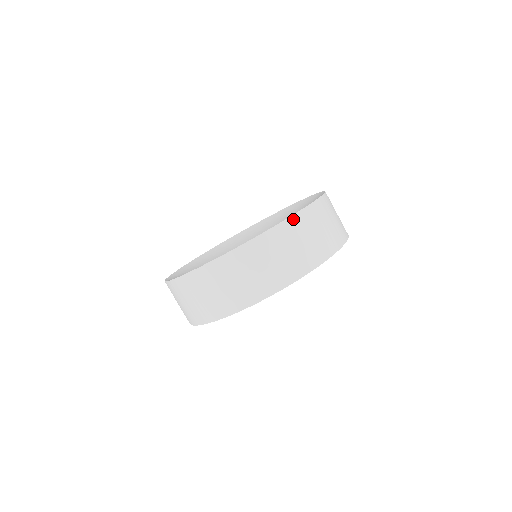
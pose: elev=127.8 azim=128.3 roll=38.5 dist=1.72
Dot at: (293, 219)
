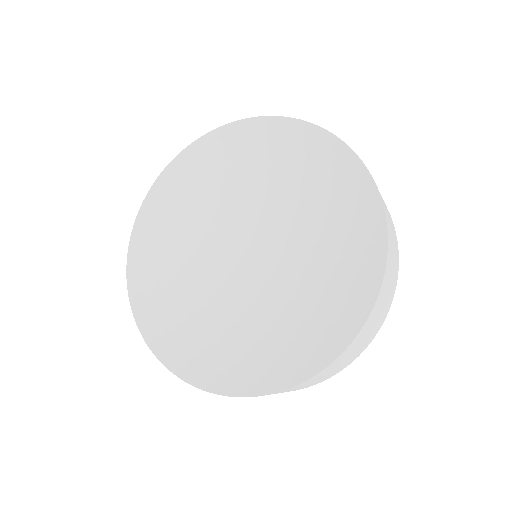
Dot at: (357, 337)
